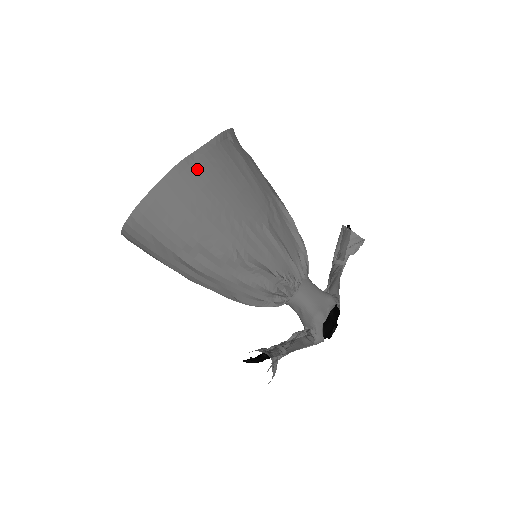
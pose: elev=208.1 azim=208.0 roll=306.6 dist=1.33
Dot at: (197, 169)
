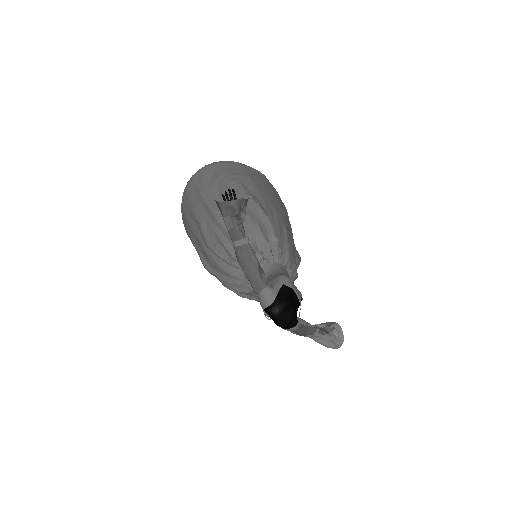
Dot at: (268, 182)
